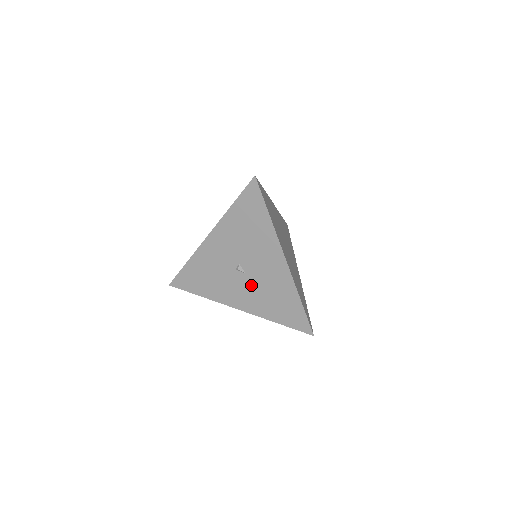
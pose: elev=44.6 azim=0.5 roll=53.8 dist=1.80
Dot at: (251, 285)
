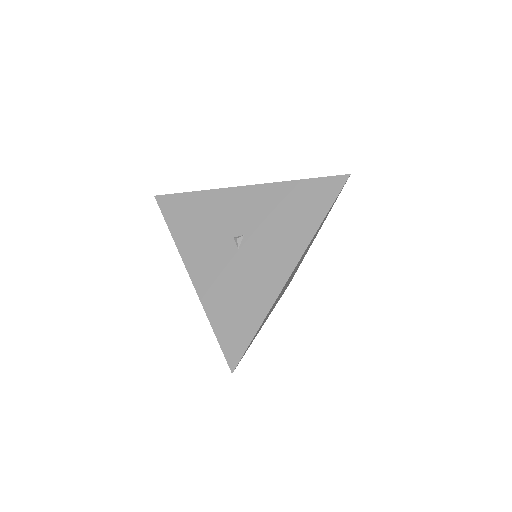
Dot at: (231, 265)
